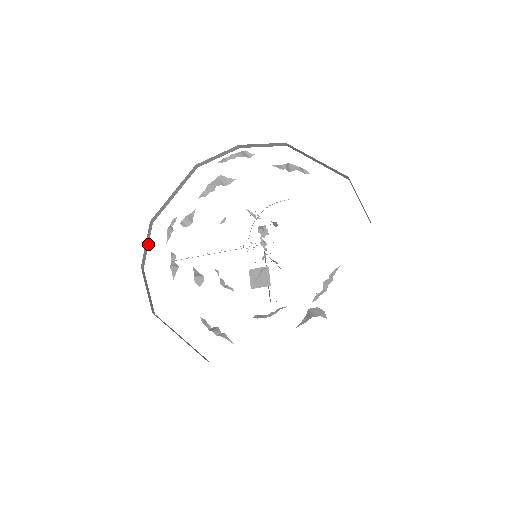
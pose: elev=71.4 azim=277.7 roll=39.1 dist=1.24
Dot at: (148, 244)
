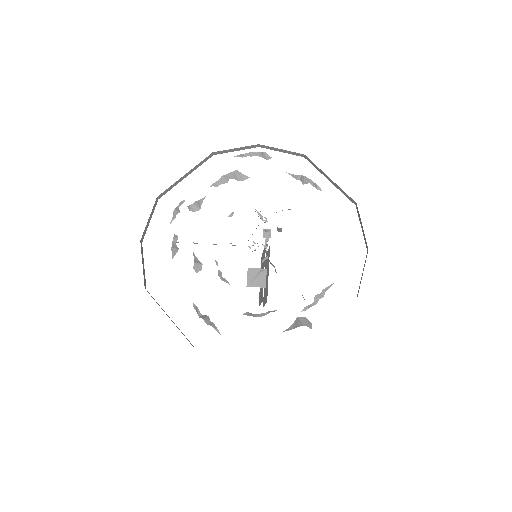
Dot at: (150, 219)
